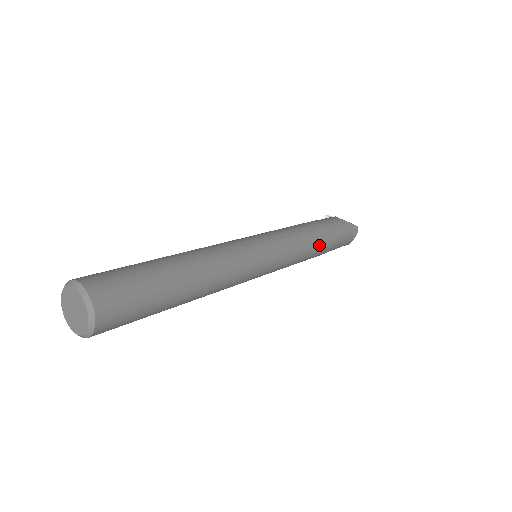
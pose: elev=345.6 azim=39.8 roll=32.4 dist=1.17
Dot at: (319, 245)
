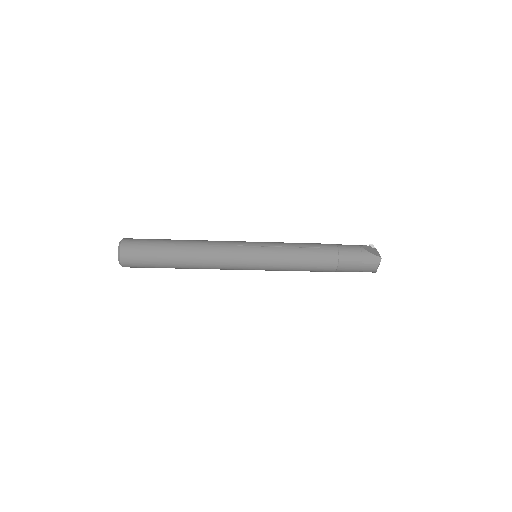
Dot at: (316, 262)
